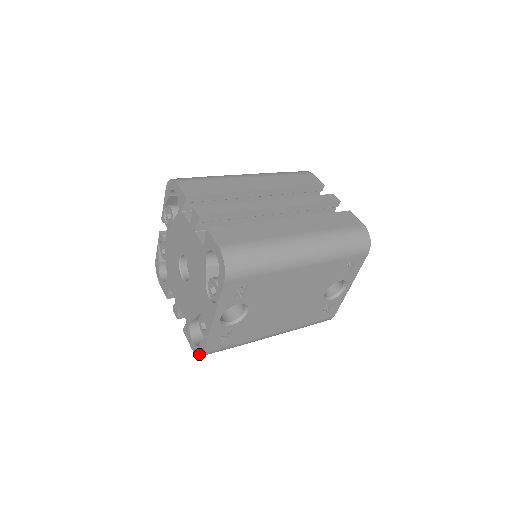
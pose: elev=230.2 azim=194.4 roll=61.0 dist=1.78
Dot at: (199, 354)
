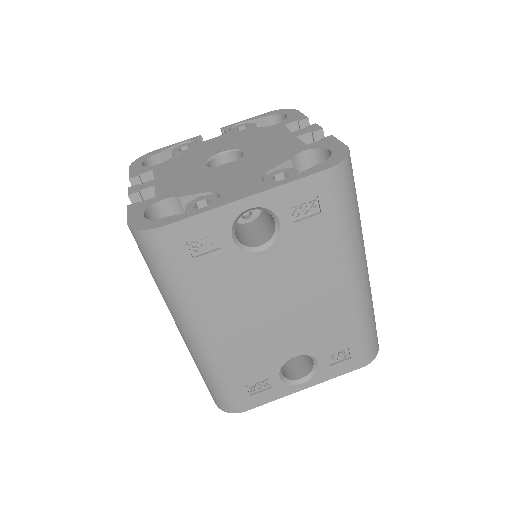
Dot at: (145, 227)
